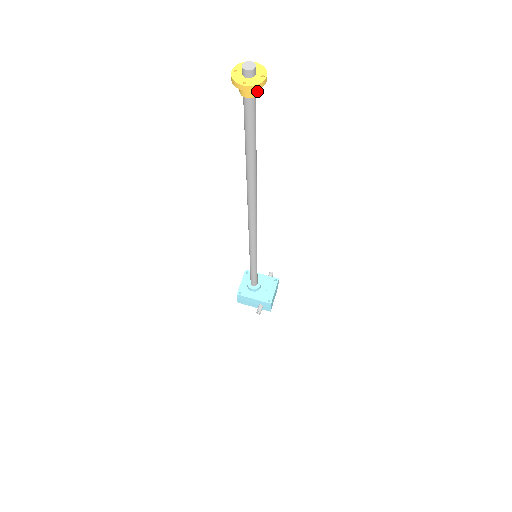
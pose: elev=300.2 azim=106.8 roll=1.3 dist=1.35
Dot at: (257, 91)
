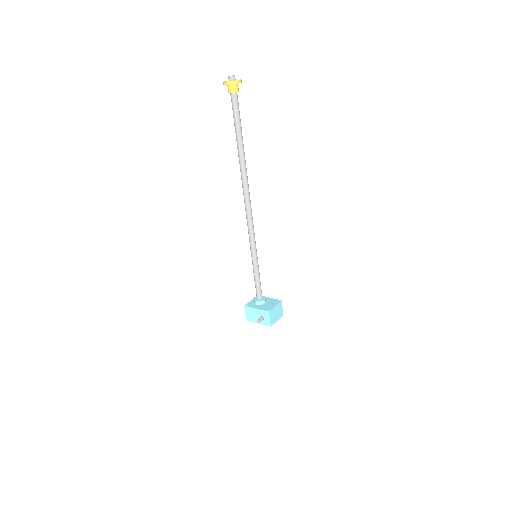
Dot at: (236, 89)
